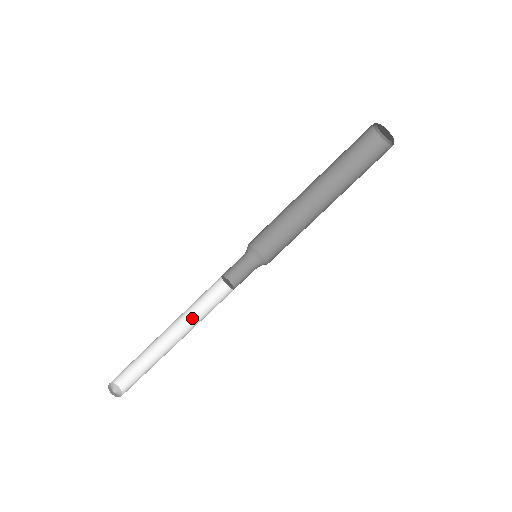
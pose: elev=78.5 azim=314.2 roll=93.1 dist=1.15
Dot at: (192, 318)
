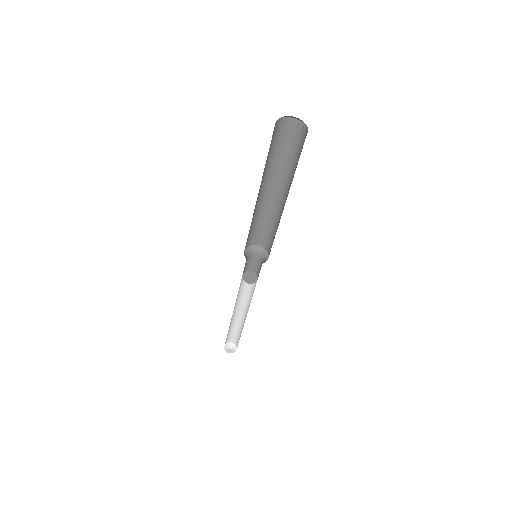
Dot at: (246, 299)
